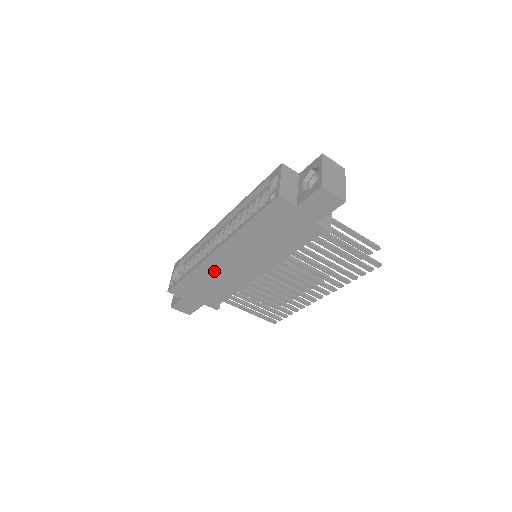
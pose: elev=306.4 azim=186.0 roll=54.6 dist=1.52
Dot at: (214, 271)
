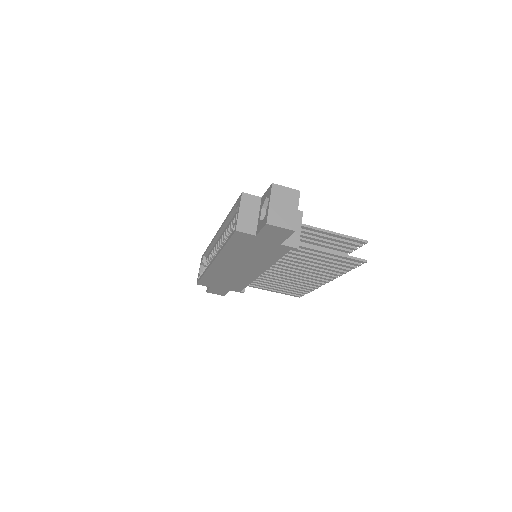
Dot at: (222, 273)
